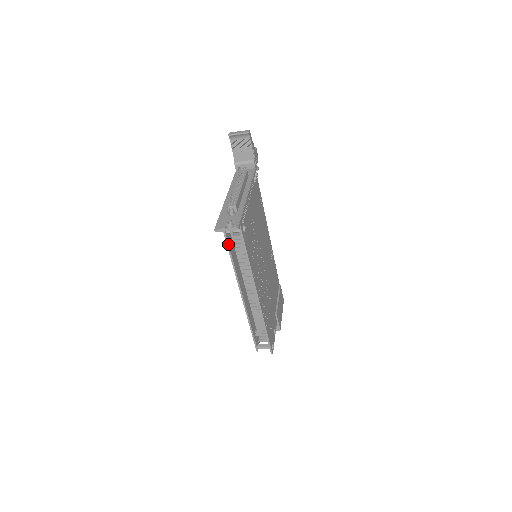
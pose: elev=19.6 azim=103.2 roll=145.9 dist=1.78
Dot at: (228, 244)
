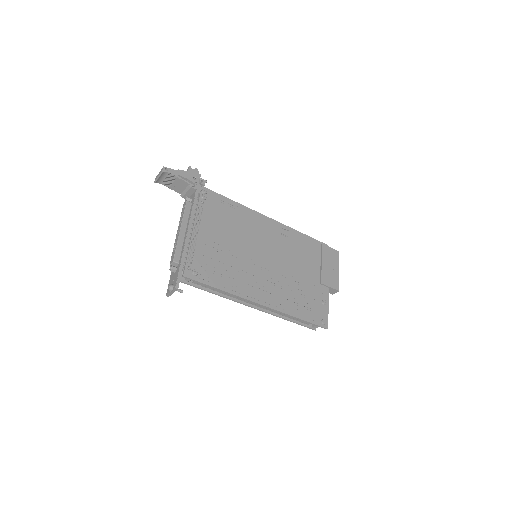
Dot at: (198, 287)
